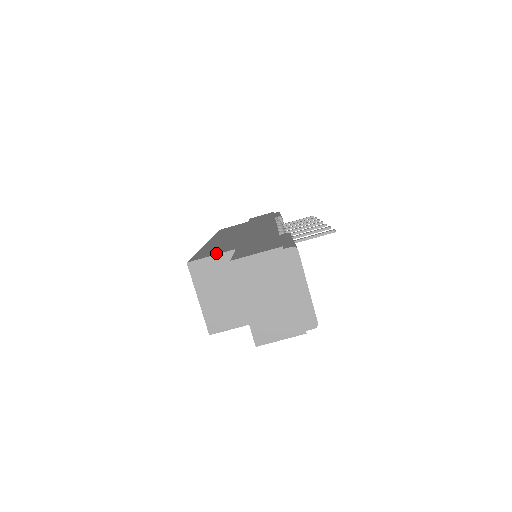
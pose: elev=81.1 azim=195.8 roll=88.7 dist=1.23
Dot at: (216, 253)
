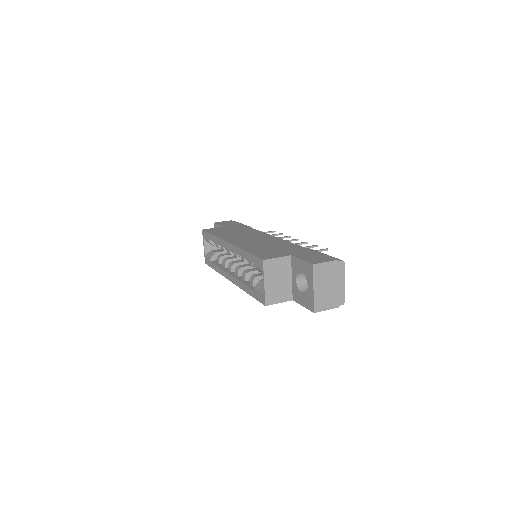
Dot at: (278, 256)
